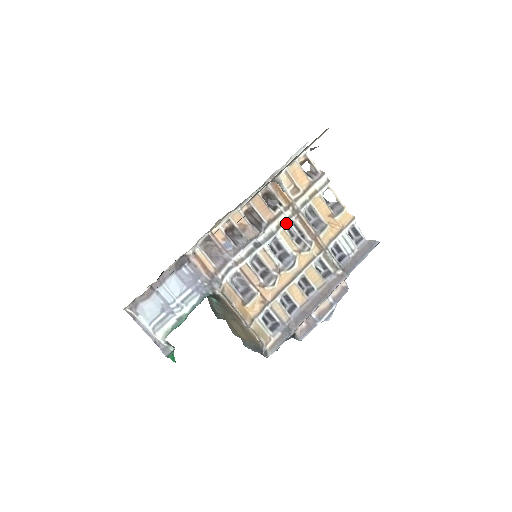
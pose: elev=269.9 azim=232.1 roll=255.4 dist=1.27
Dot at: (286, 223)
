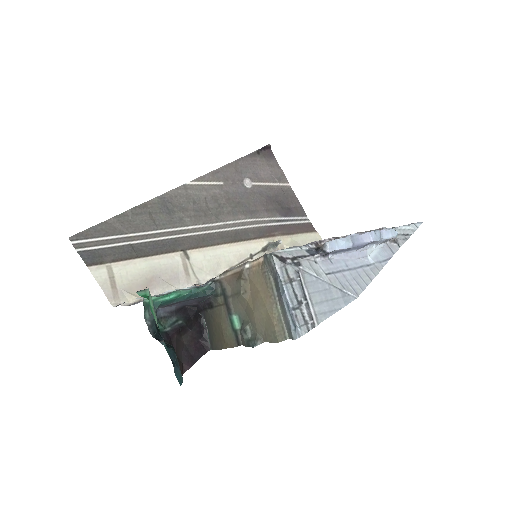
Dot at: occluded
